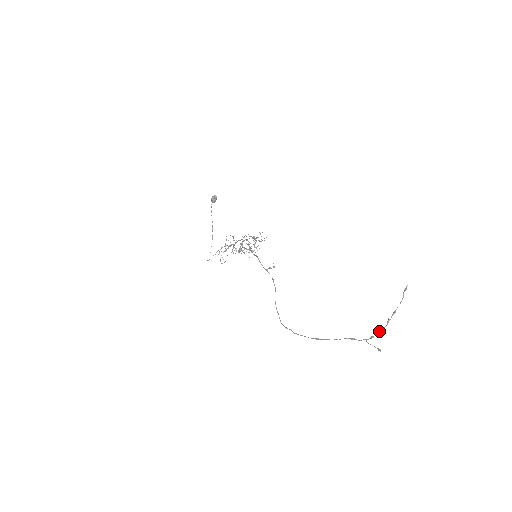
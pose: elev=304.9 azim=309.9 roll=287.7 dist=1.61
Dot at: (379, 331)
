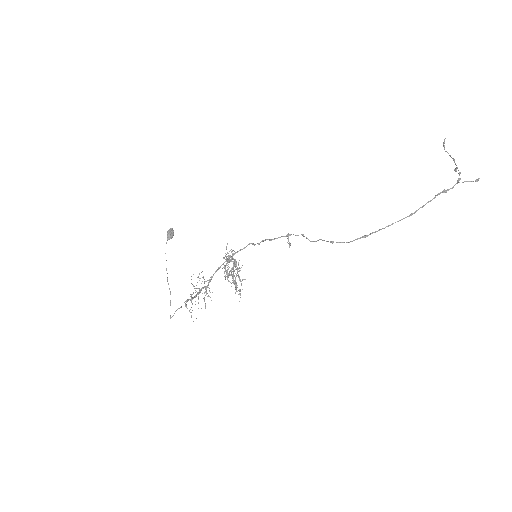
Dot at: (459, 173)
